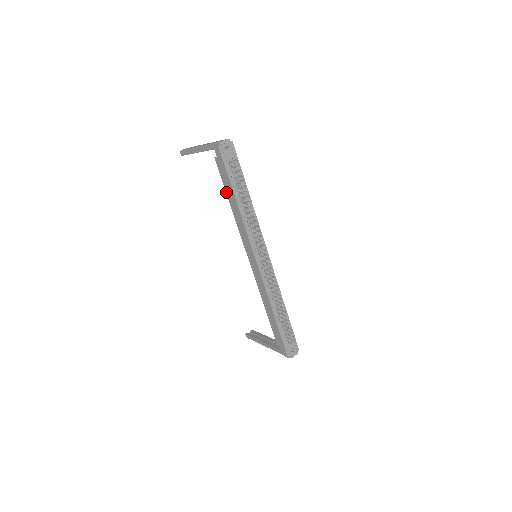
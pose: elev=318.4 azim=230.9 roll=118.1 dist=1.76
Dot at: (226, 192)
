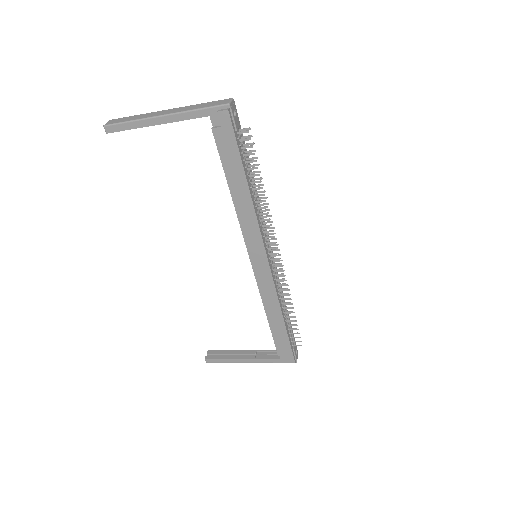
Dot at: (227, 178)
